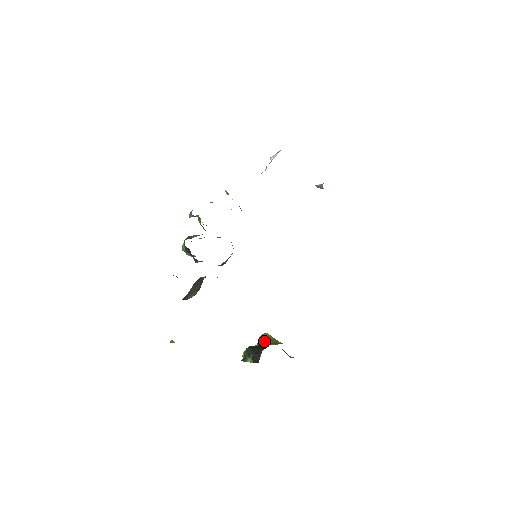
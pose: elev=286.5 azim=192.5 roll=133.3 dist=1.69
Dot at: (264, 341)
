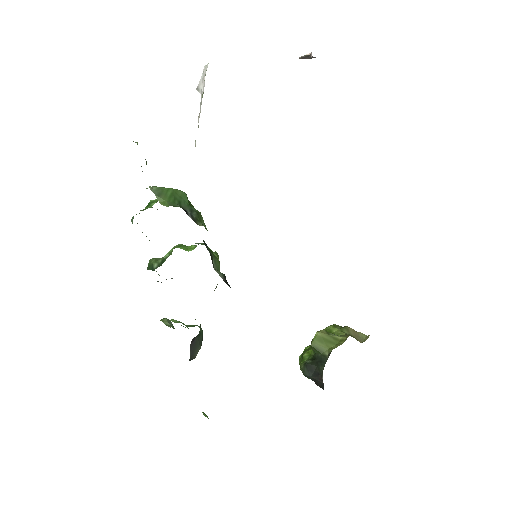
Dot at: (320, 349)
